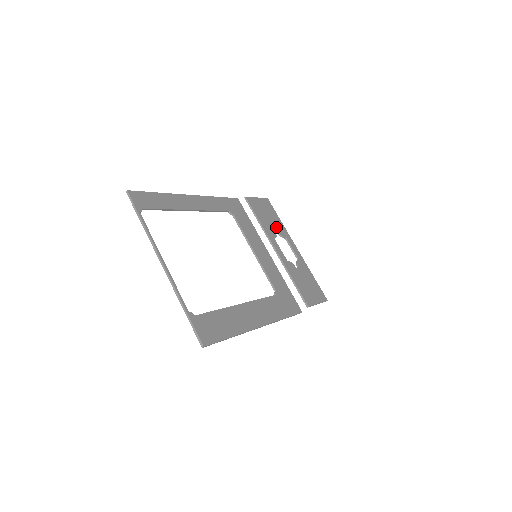
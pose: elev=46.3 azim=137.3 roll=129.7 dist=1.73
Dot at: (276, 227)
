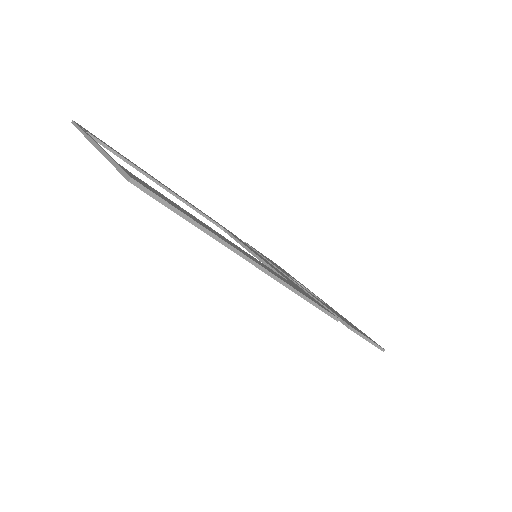
Dot at: (289, 275)
